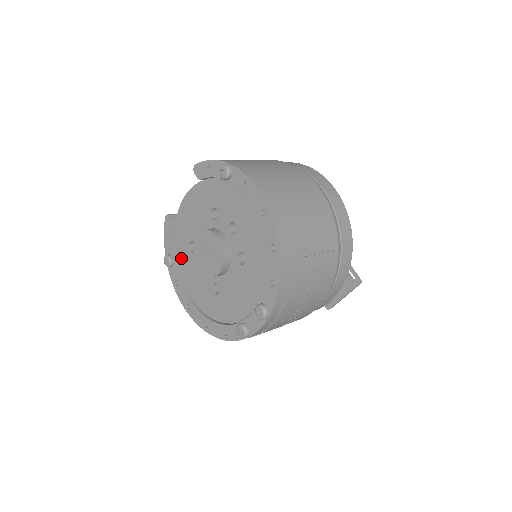
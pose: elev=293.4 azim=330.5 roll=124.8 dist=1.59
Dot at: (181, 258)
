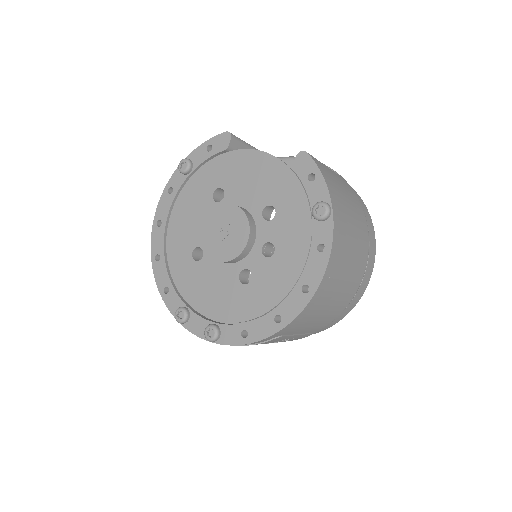
Dot at: (198, 183)
